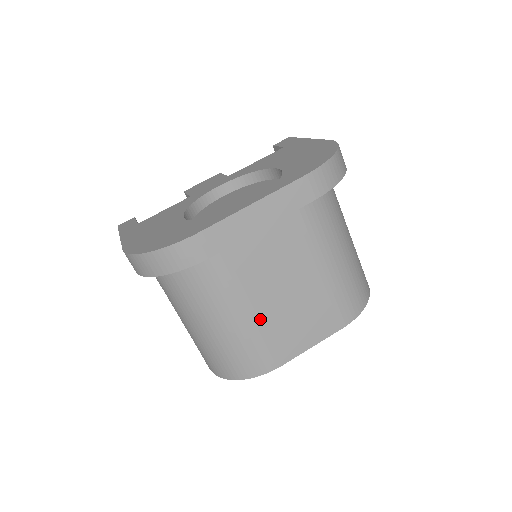
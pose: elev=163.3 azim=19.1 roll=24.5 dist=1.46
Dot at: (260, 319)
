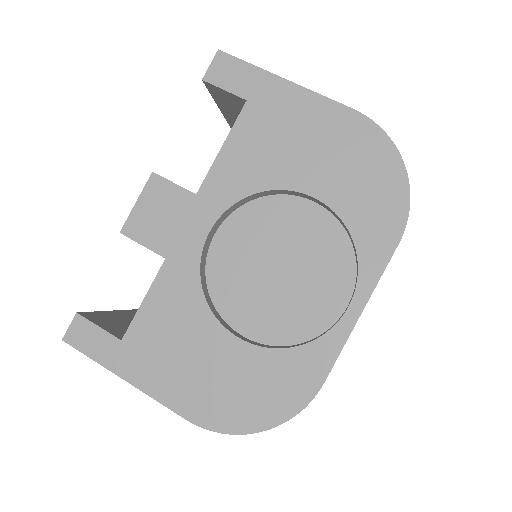
Dot at: occluded
